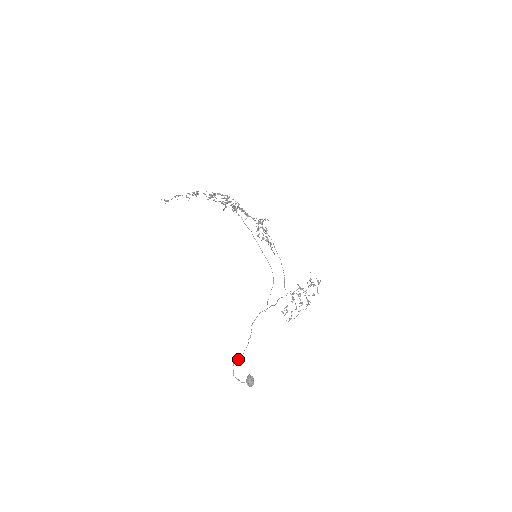
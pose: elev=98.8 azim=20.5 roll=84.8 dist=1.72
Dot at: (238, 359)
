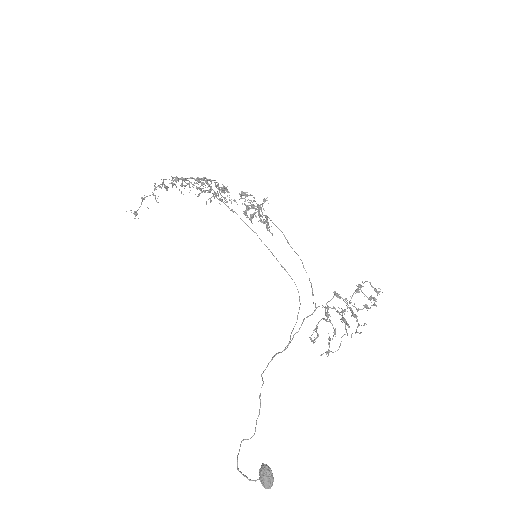
Dot at: occluded
